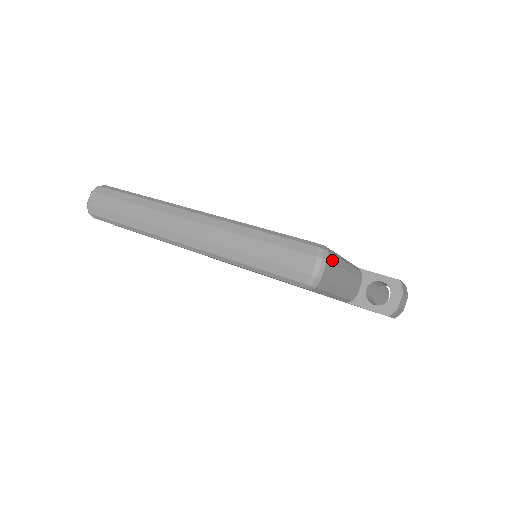
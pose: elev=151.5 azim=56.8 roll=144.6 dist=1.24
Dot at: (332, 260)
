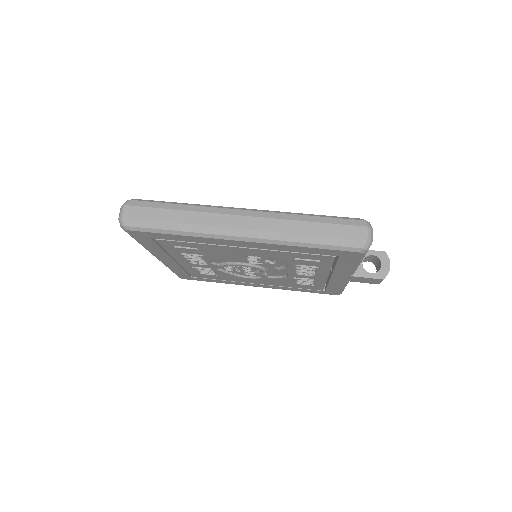
Dot at: occluded
